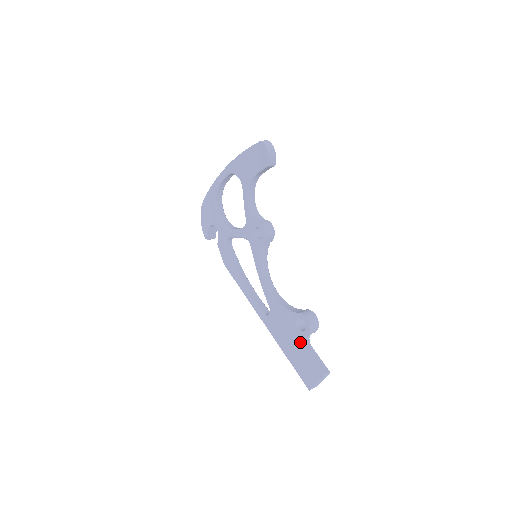
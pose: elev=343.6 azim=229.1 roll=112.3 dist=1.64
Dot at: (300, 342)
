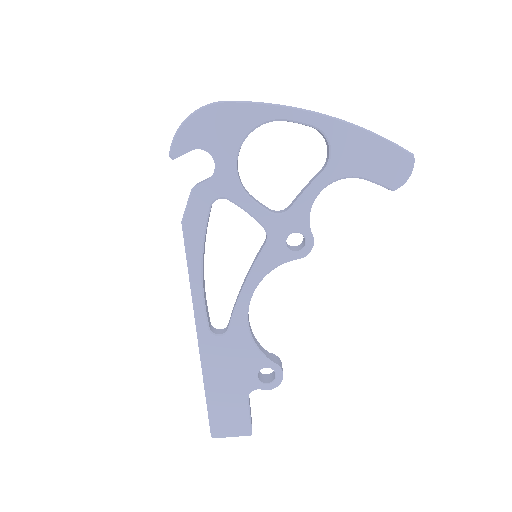
Dot at: (248, 390)
